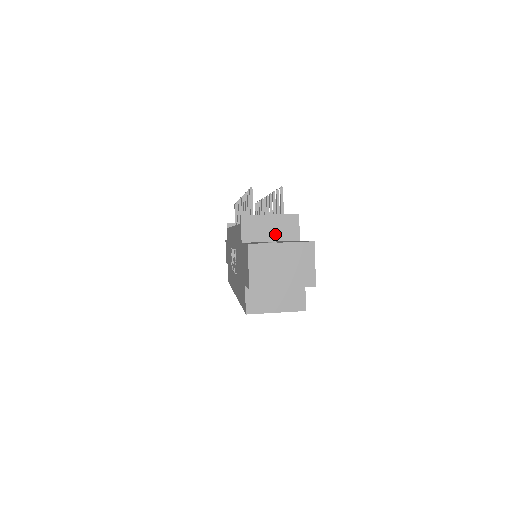
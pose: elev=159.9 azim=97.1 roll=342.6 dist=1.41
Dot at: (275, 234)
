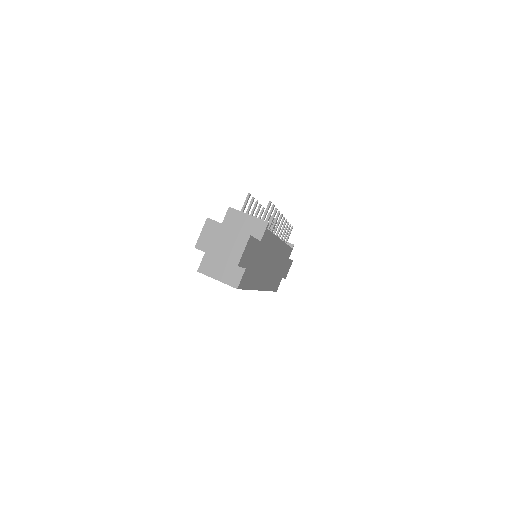
Dot at: (246, 229)
